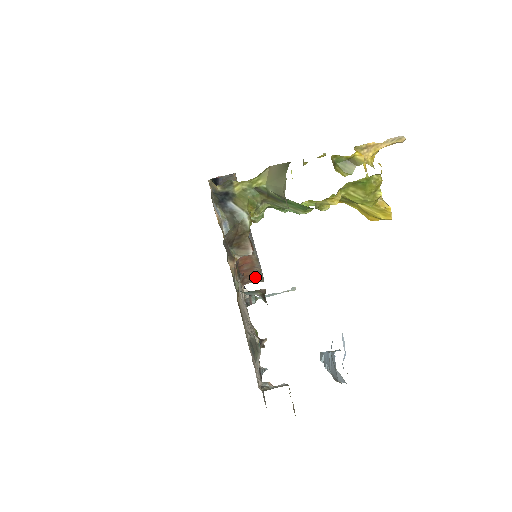
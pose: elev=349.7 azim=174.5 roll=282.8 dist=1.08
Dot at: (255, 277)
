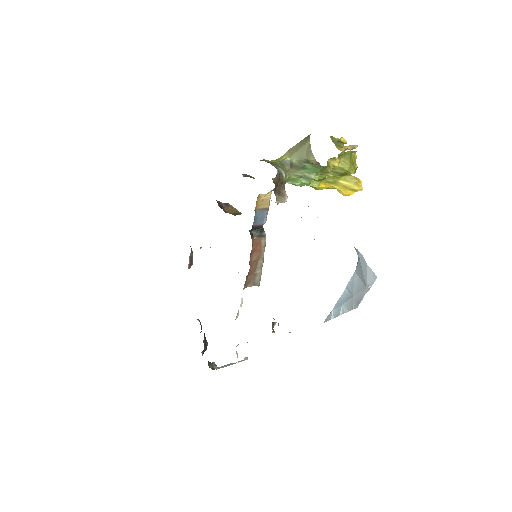
Dot at: (255, 277)
